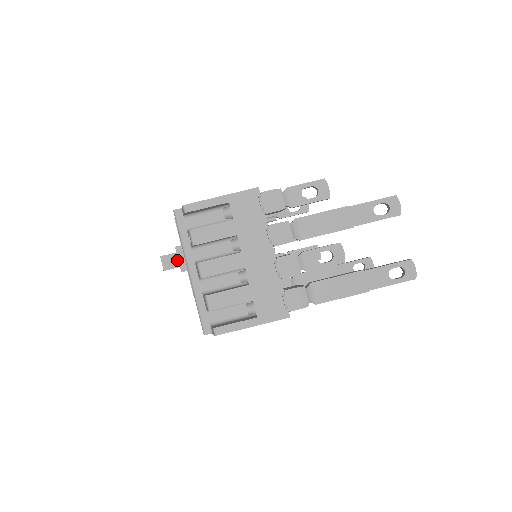
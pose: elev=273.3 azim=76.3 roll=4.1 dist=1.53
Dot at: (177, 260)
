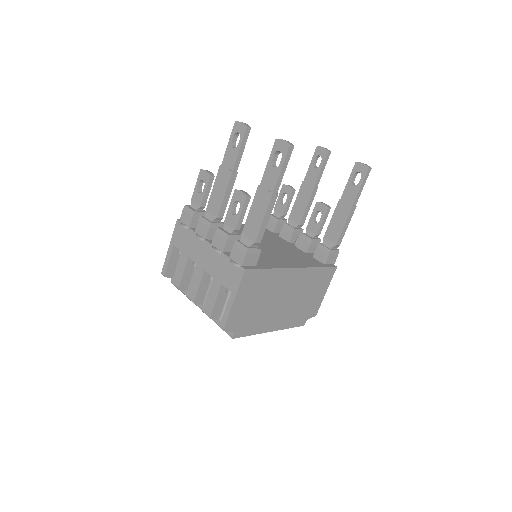
Dot at: occluded
